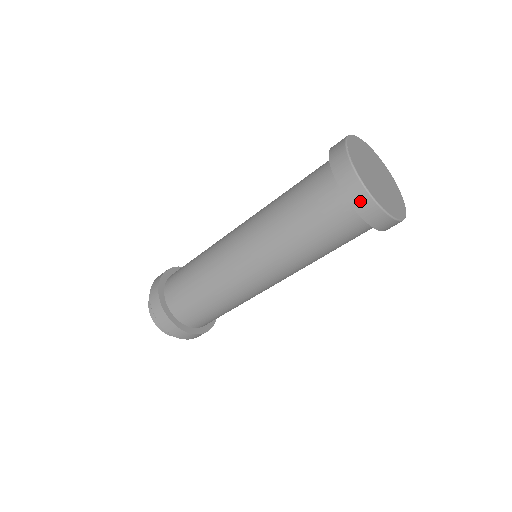
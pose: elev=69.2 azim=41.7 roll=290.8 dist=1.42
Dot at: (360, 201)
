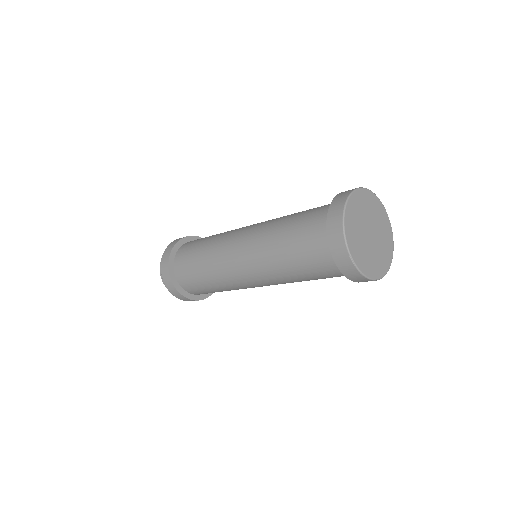
Dot at: (335, 211)
